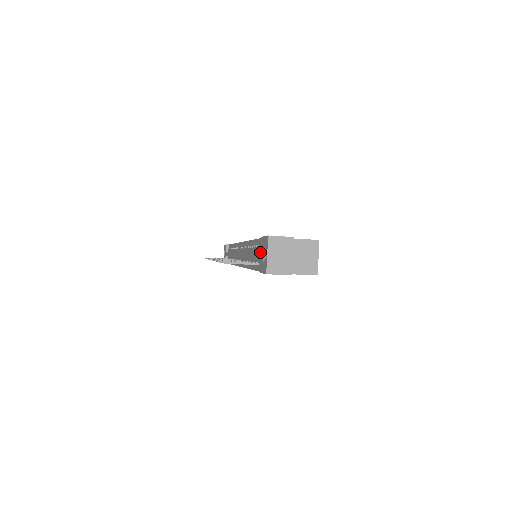
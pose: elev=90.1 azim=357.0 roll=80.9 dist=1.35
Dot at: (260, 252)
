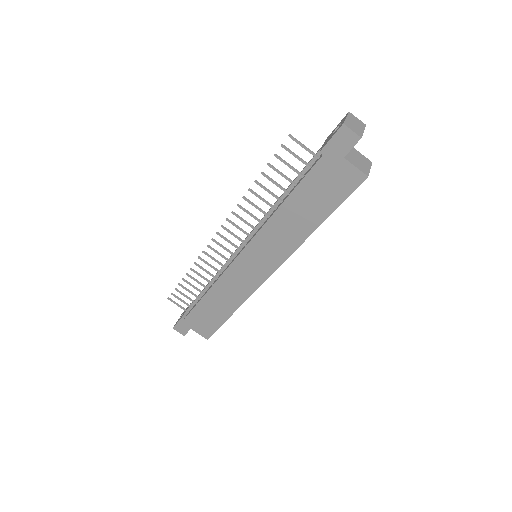
Dot at: (325, 142)
